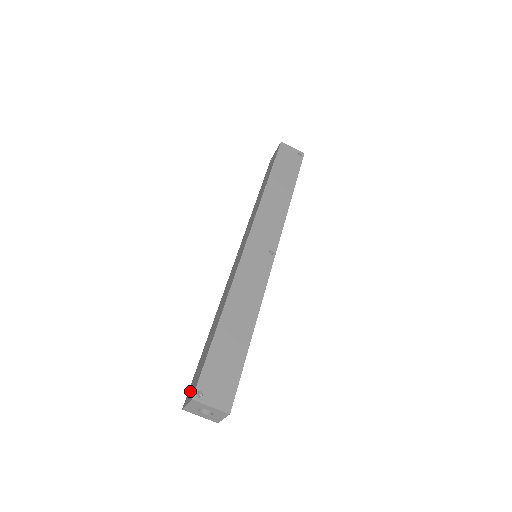
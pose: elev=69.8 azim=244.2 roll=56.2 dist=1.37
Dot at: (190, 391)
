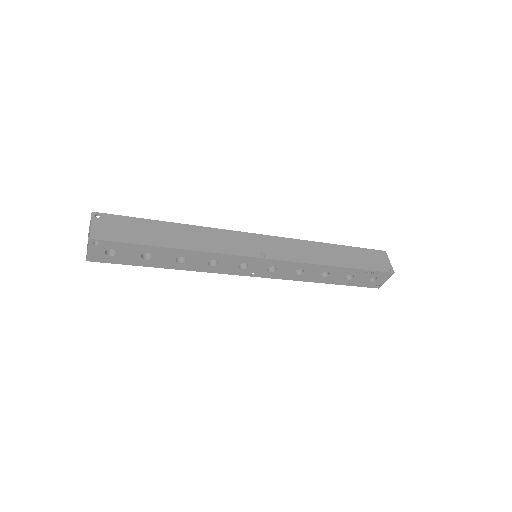
Dot at: occluded
